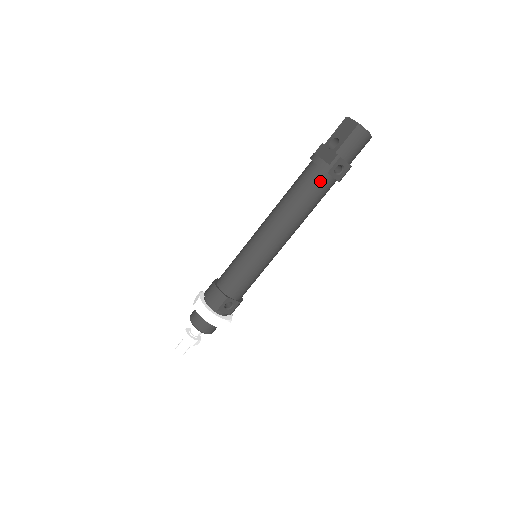
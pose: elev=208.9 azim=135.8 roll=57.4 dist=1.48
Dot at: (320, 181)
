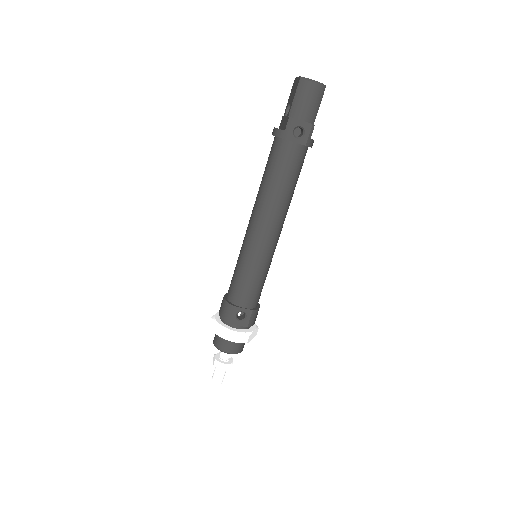
Dot at: (283, 152)
